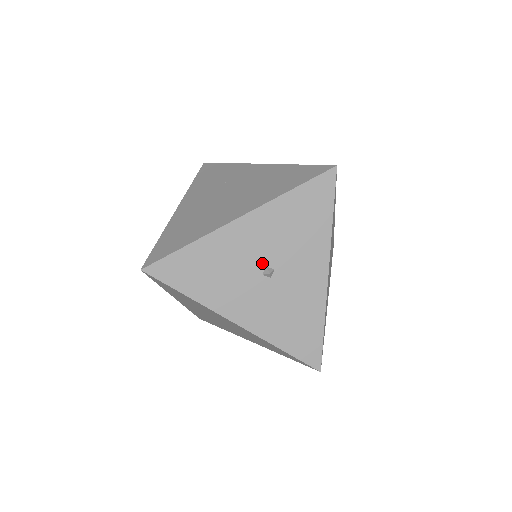
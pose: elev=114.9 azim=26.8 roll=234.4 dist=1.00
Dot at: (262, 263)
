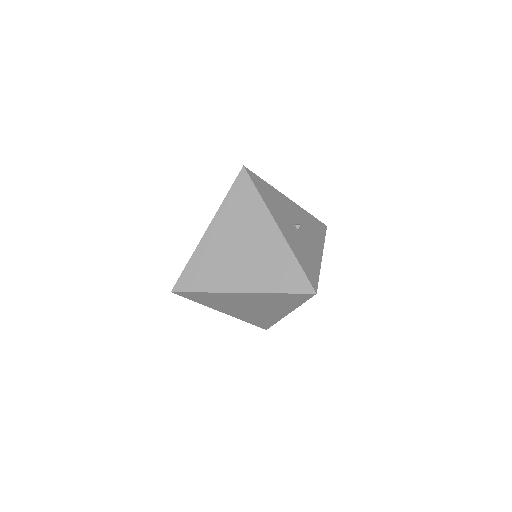
Dot at: (295, 221)
